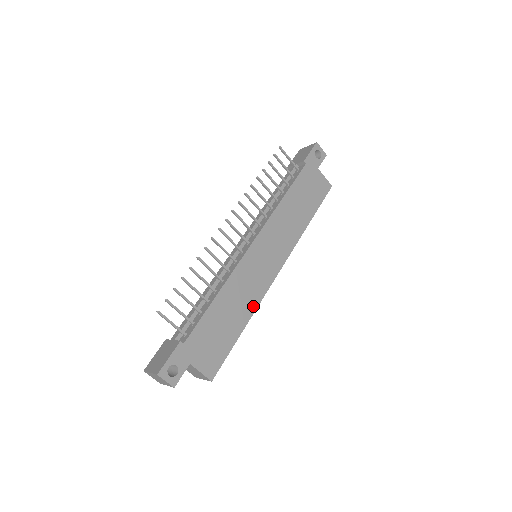
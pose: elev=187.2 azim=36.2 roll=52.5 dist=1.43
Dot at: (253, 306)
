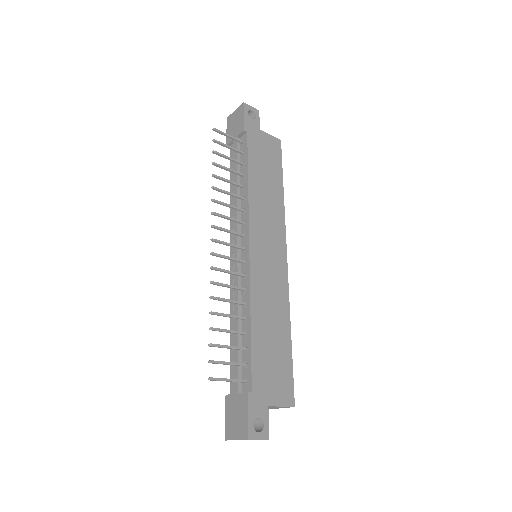
Dot at: (285, 308)
